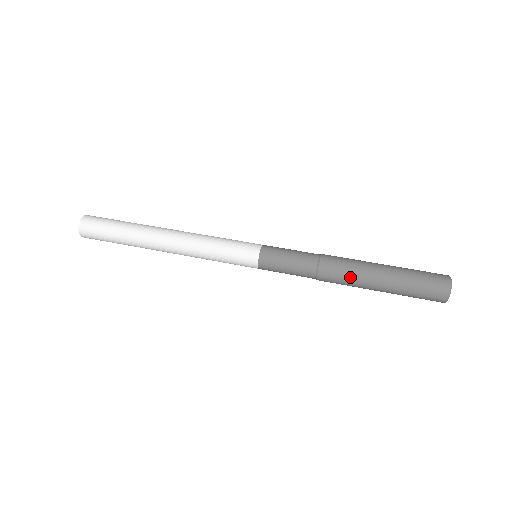
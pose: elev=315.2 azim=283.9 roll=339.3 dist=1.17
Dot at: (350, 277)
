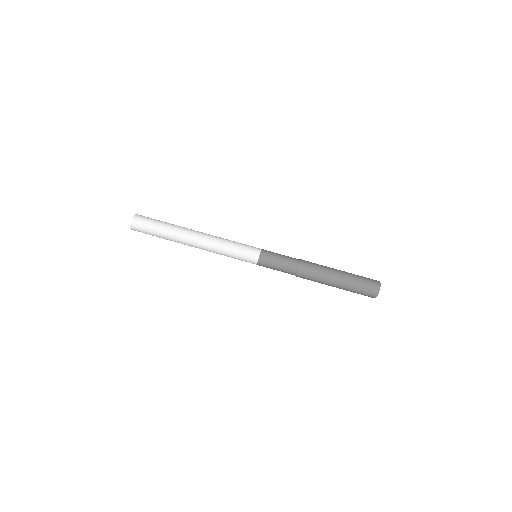
Dot at: (316, 281)
